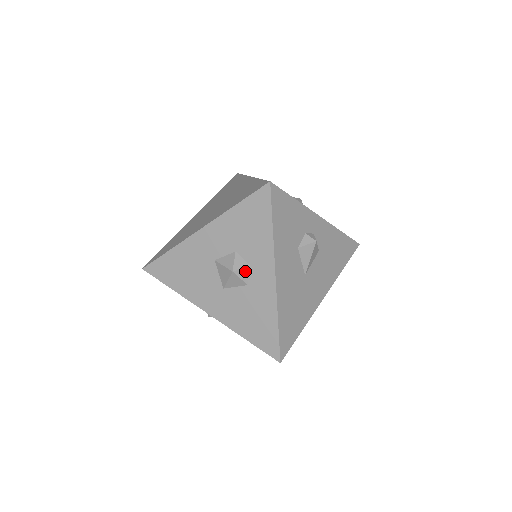
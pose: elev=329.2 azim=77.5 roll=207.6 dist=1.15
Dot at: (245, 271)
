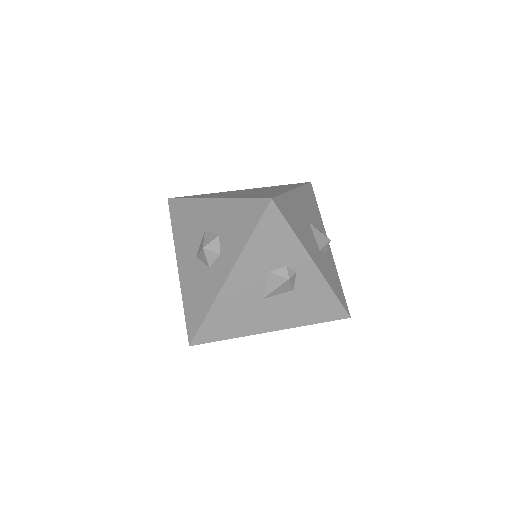
Dot at: (213, 255)
